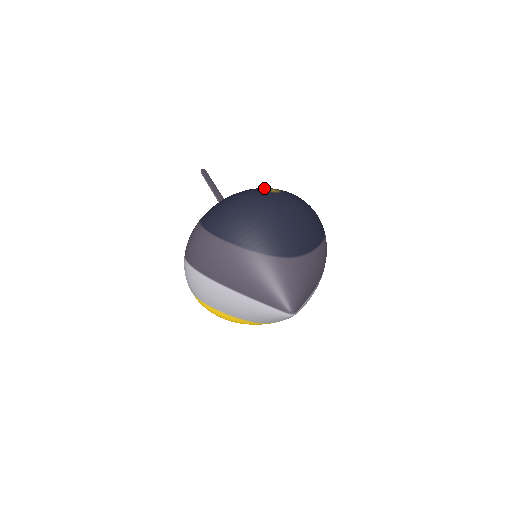
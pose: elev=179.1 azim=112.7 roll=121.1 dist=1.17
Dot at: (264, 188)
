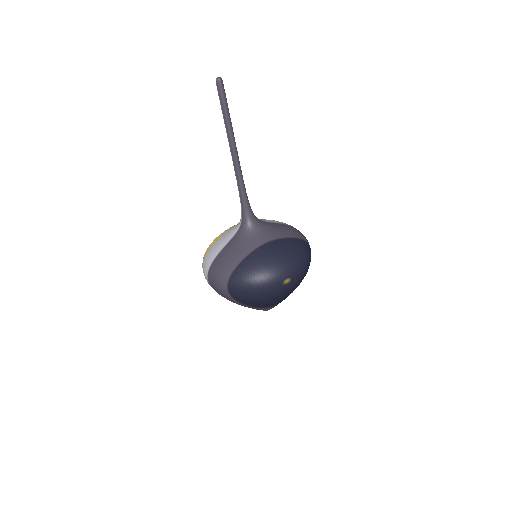
Dot at: (282, 279)
